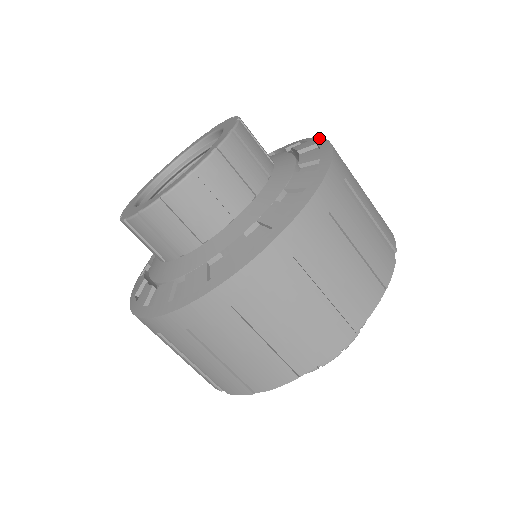
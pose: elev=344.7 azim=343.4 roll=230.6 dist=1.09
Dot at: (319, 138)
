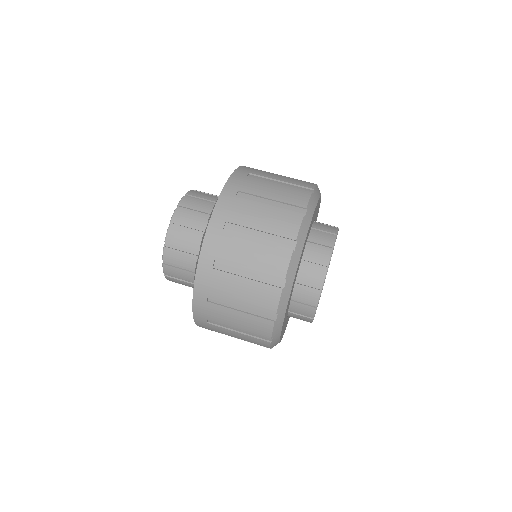
Dot at: occluded
